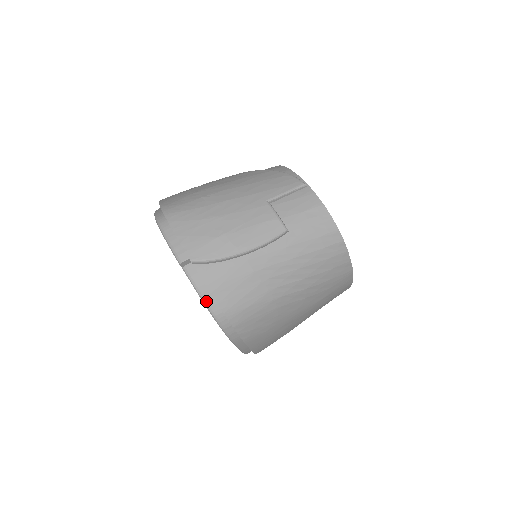
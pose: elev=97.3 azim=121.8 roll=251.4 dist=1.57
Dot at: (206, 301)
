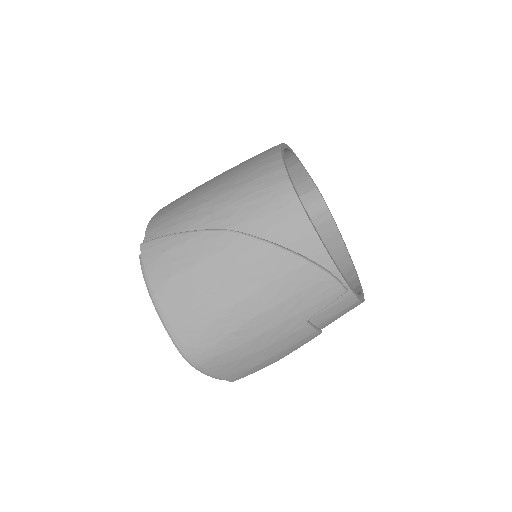
Dot at: occluded
